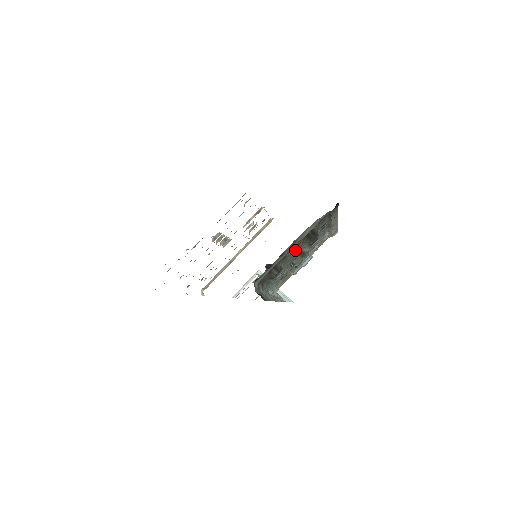
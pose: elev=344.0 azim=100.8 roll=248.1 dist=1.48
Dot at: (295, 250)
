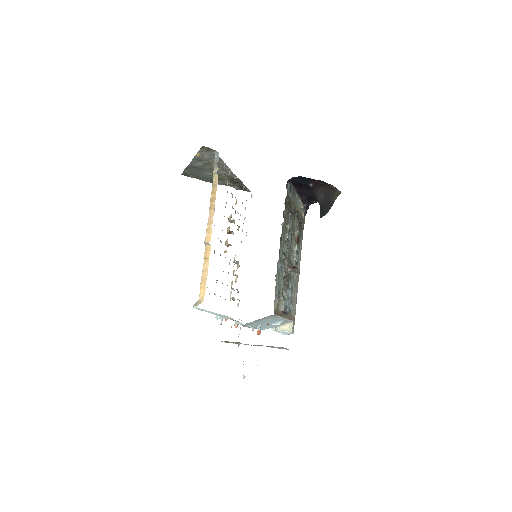
Dot at: (292, 227)
